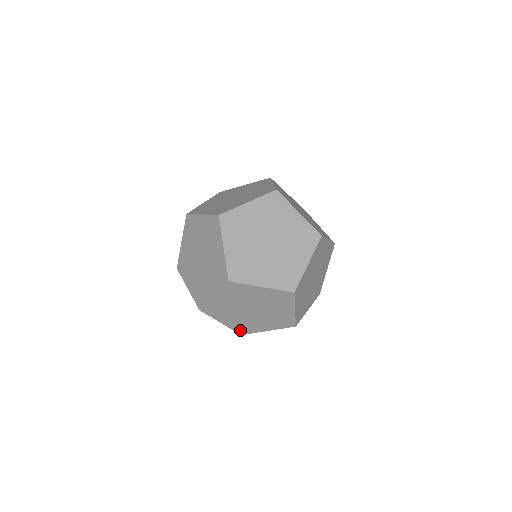
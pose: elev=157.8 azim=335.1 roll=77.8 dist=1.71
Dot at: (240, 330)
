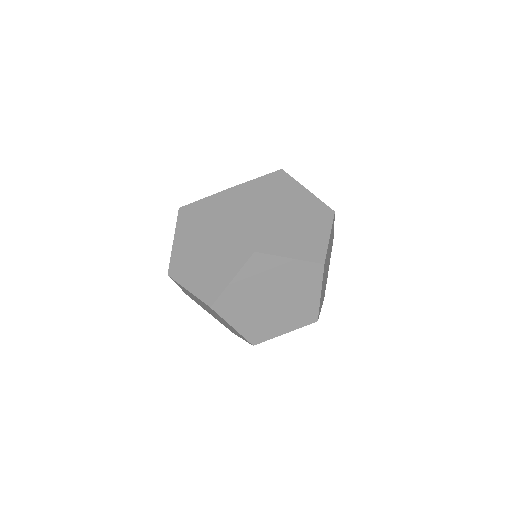
Dot at: occluded
